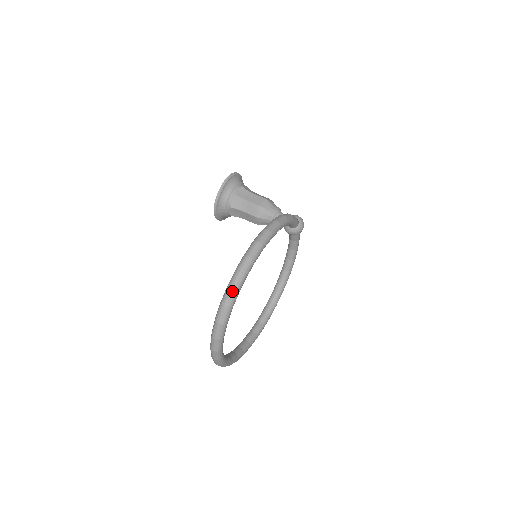
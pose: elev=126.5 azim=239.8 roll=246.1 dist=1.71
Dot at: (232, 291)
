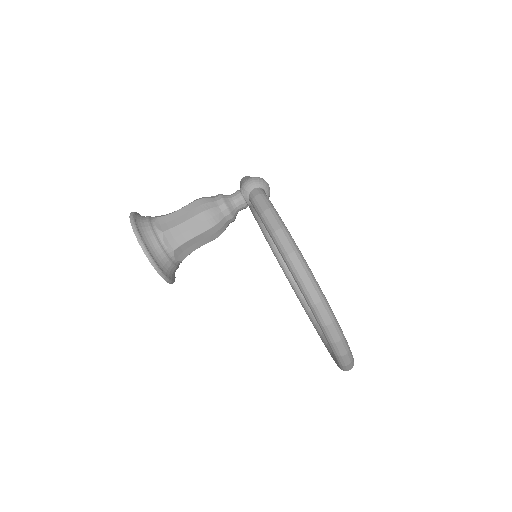
Dot at: (347, 355)
